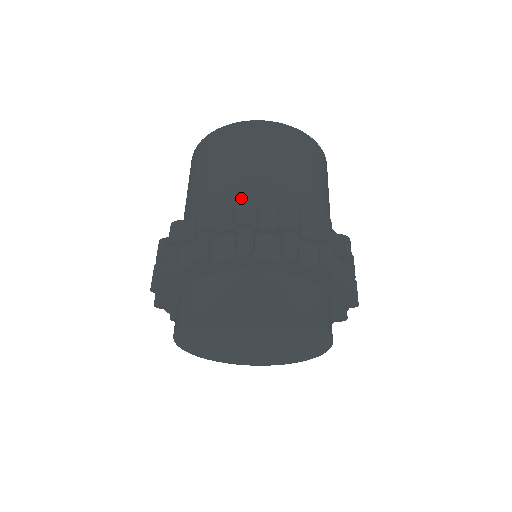
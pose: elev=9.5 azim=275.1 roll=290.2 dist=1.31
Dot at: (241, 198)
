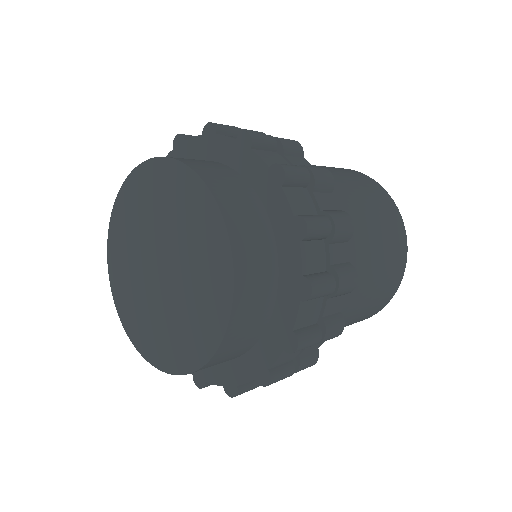
Dot at: occluded
